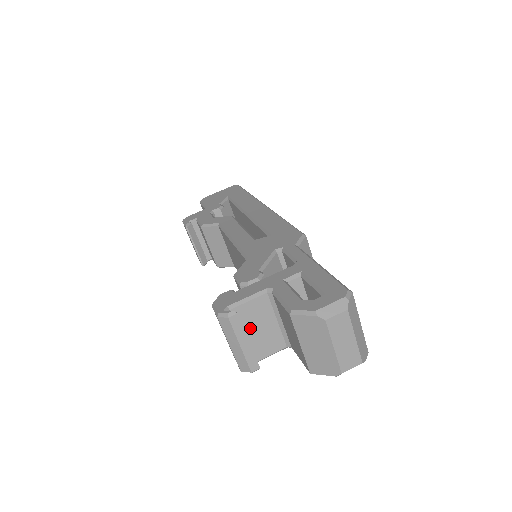
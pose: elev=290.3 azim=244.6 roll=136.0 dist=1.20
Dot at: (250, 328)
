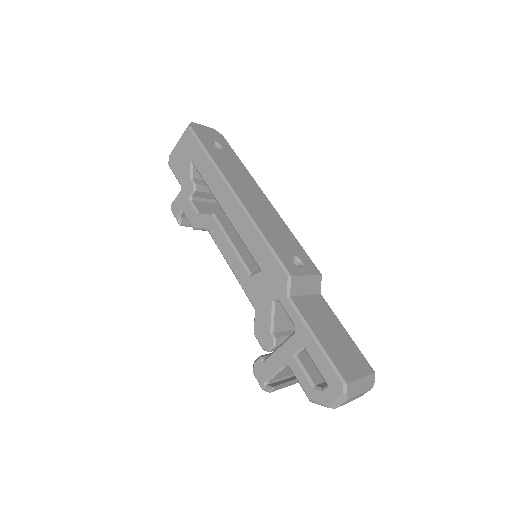
Dot at: (286, 374)
